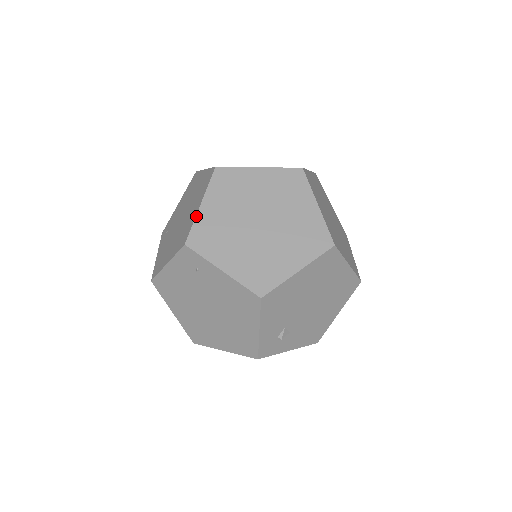
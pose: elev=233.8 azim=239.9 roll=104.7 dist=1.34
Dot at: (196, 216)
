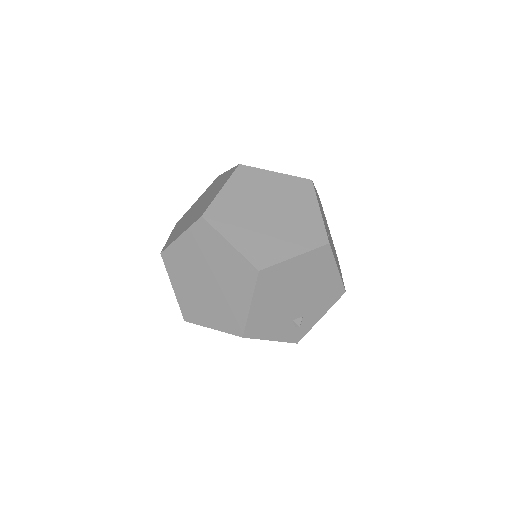
Dot at: (176, 298)
